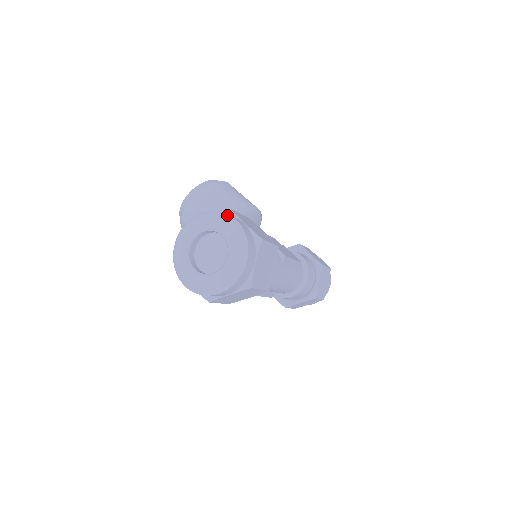
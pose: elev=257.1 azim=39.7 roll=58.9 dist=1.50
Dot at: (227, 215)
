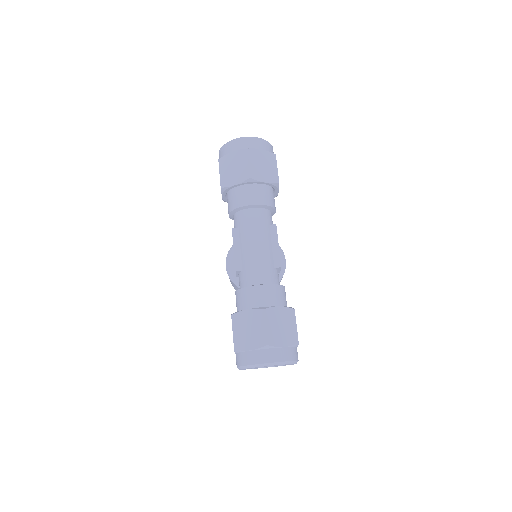
Dot at: occluded
